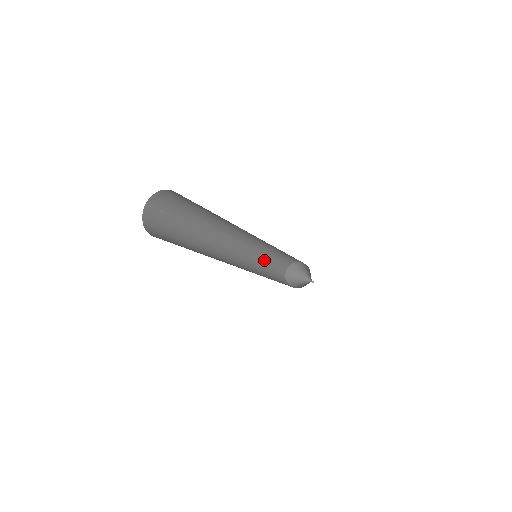
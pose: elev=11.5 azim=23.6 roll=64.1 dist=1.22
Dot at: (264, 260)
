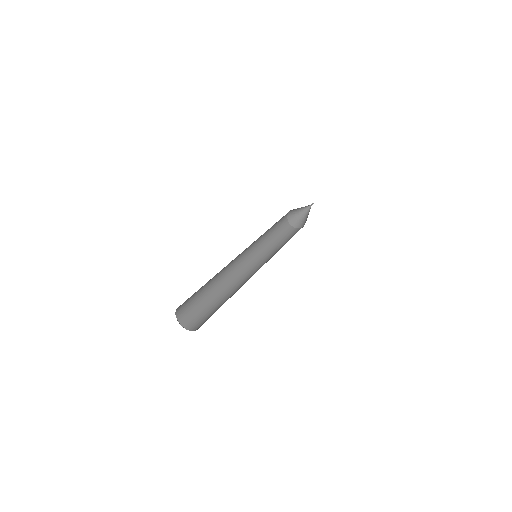
Dot at: occluded
